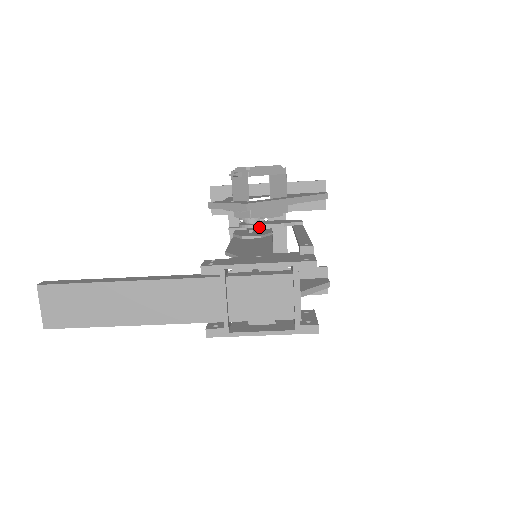
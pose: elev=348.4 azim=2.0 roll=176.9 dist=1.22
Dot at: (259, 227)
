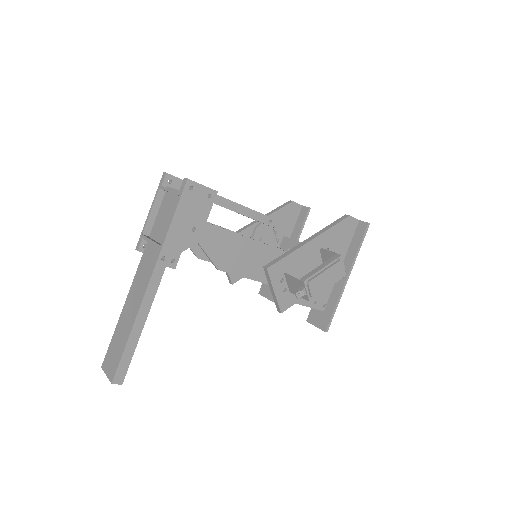
Dot at: occluded
